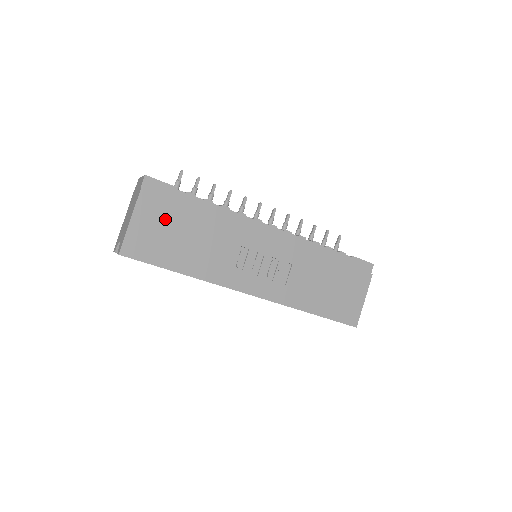
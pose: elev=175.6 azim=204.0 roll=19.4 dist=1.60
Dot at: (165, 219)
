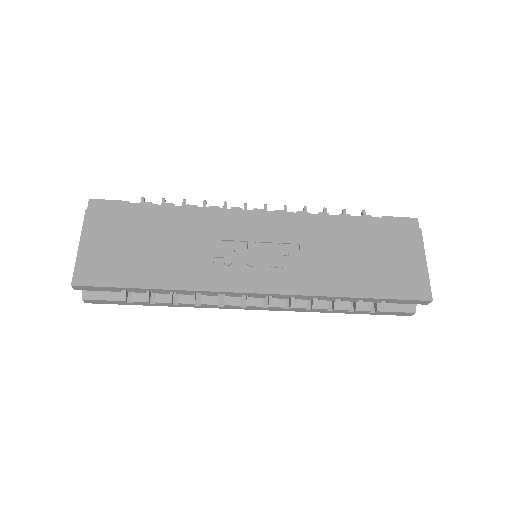
Dot at: (120, 234)
